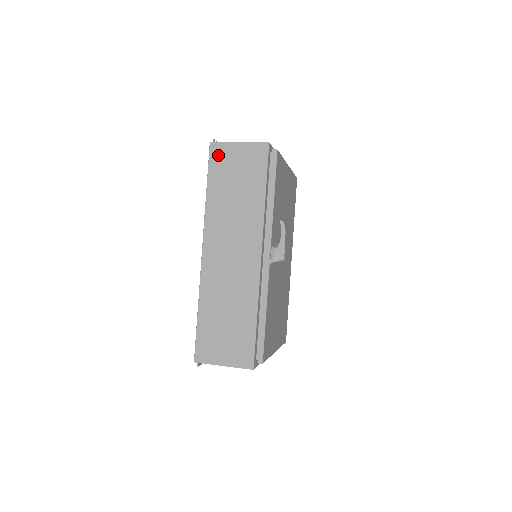
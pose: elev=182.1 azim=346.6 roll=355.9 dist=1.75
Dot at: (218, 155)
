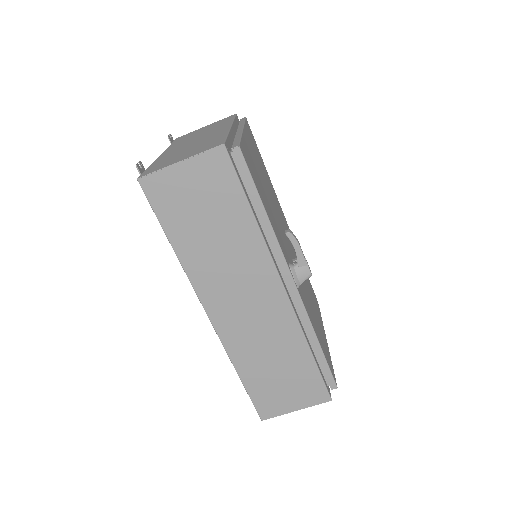
Dot at: (159, 192)
